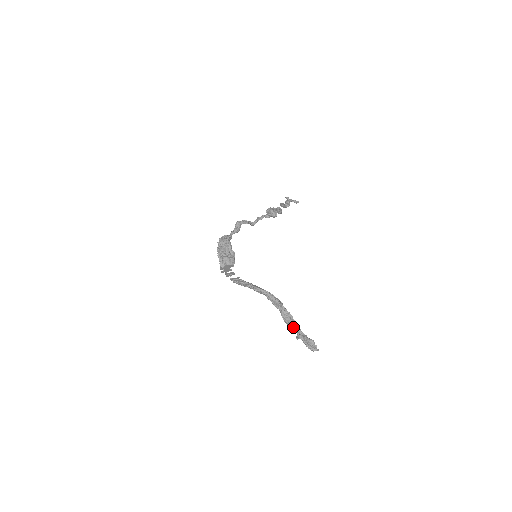
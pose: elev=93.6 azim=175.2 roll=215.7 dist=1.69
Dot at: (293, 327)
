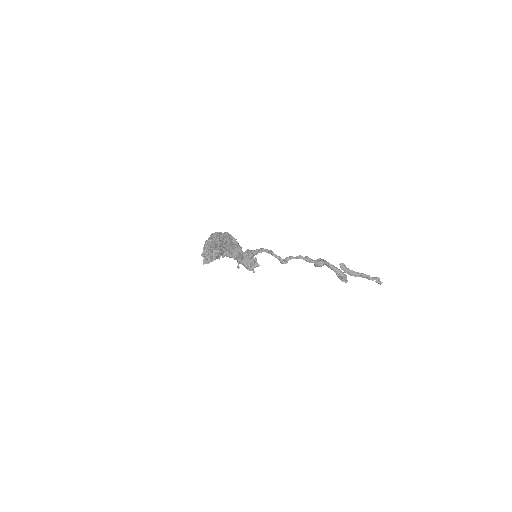
Dot at: (236, 254)
